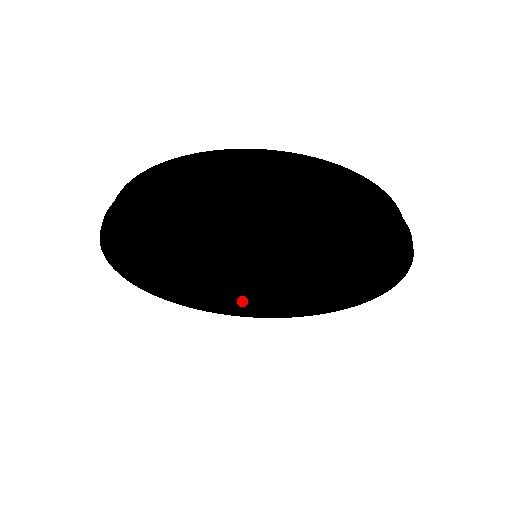
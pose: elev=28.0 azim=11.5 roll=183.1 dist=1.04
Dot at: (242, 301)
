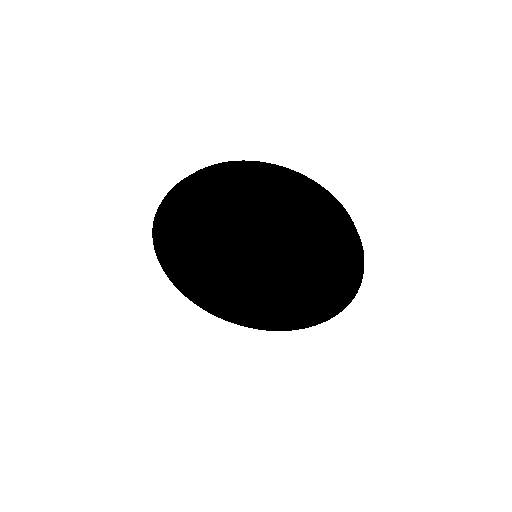
Dot at: (217, 286)
